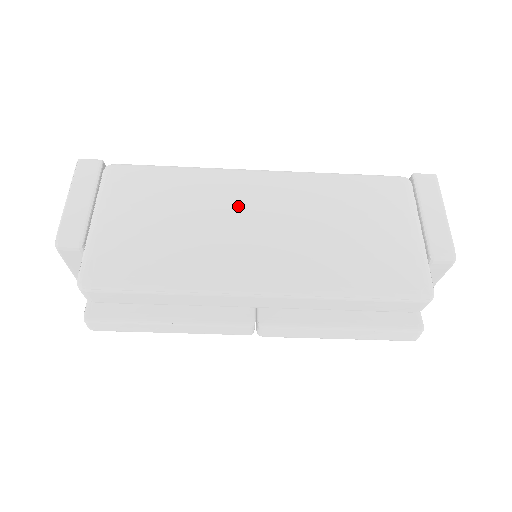
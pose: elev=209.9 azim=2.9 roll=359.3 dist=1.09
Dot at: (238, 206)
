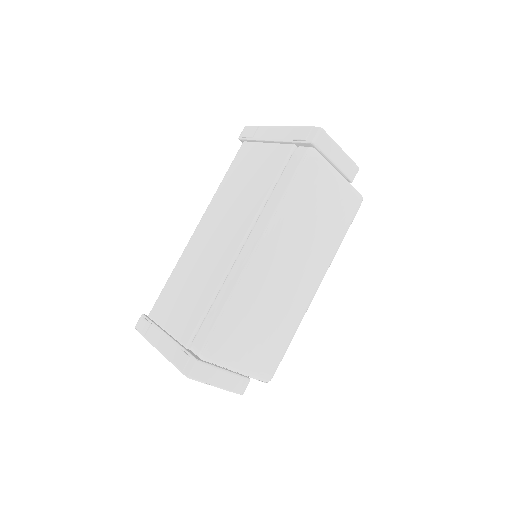
Dot at: (278, 280)
